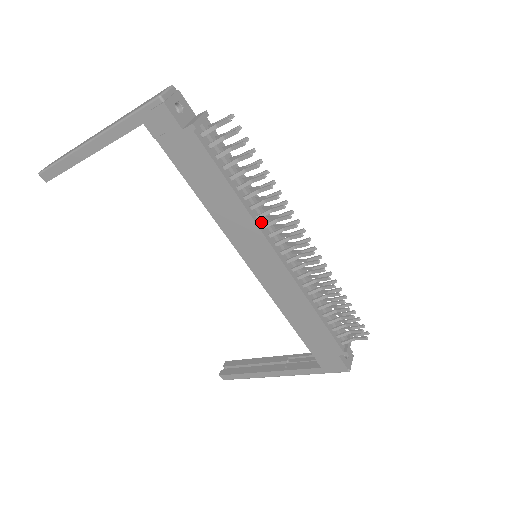
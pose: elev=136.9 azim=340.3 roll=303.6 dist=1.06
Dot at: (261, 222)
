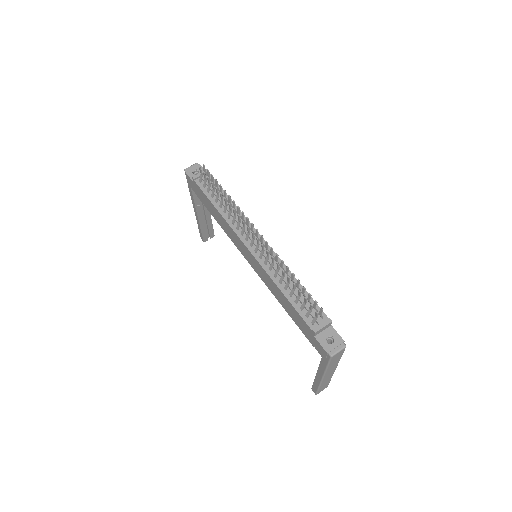
Dot at: (236, 226)
